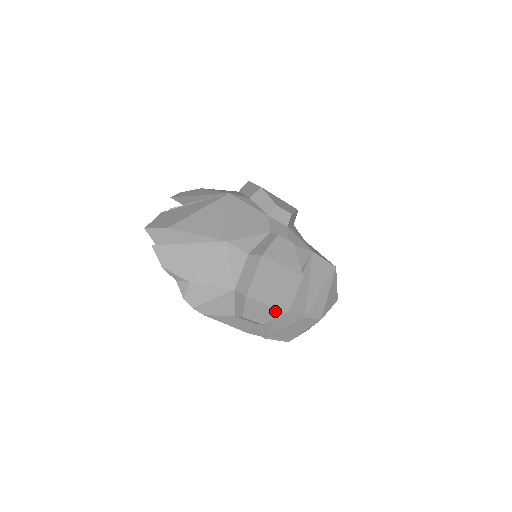
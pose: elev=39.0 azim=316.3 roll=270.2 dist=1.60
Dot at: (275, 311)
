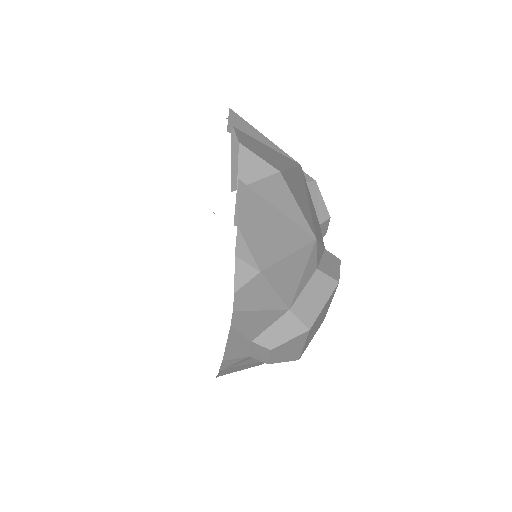
Dot at: (296, 354)
